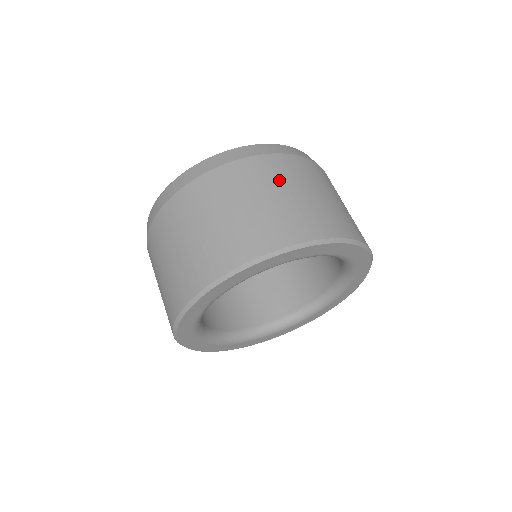
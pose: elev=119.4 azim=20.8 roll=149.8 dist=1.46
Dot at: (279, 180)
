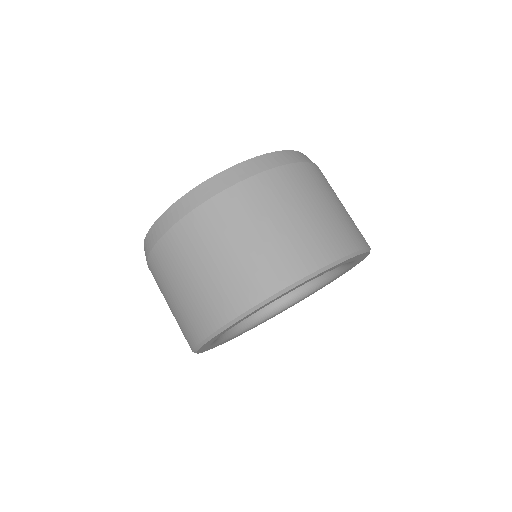
Dot at: (275, 205)
